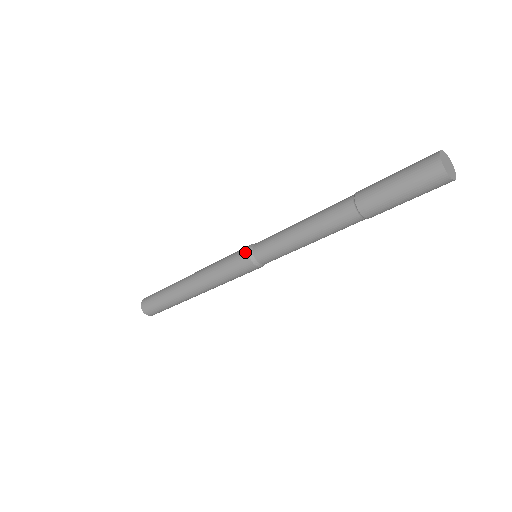
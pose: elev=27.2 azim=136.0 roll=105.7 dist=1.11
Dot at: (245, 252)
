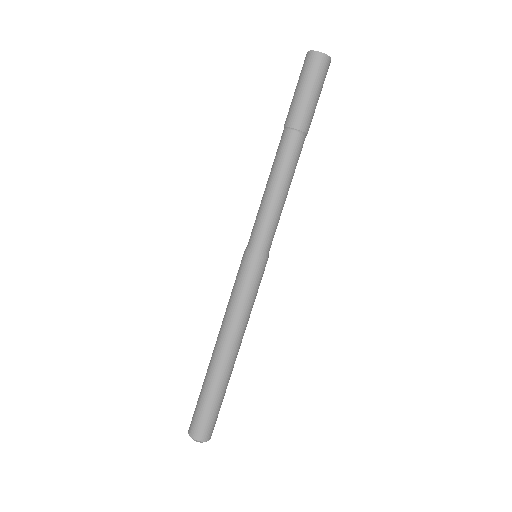
Dot at: (244, 256)
